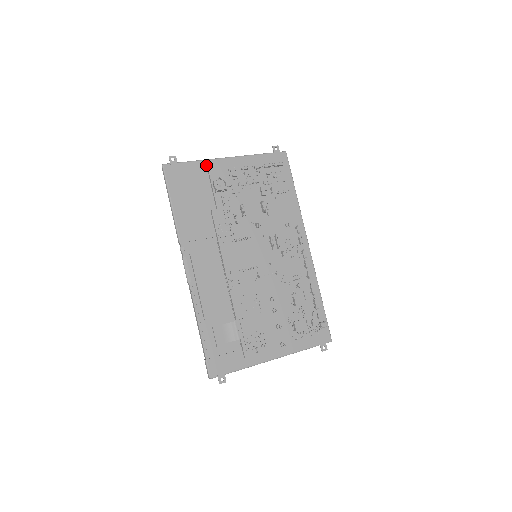
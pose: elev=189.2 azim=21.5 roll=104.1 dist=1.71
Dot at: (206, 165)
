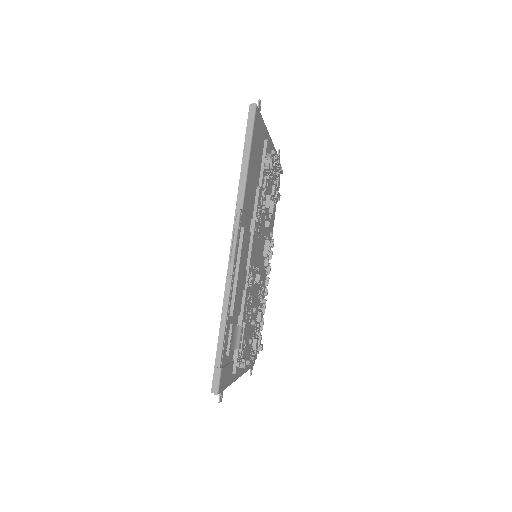
Dot at: (265, 132)
